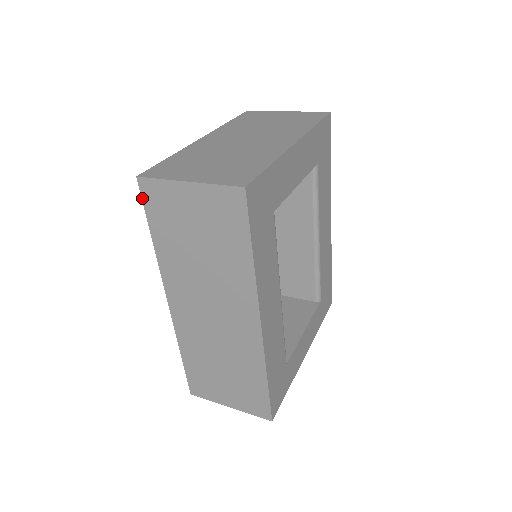
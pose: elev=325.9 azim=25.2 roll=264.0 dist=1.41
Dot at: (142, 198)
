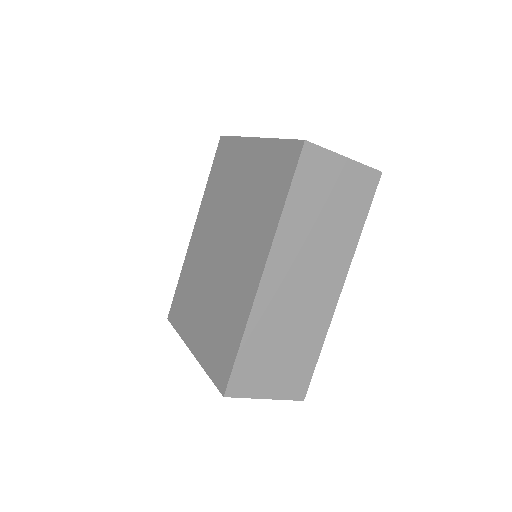
Dot at: (299, 160)
